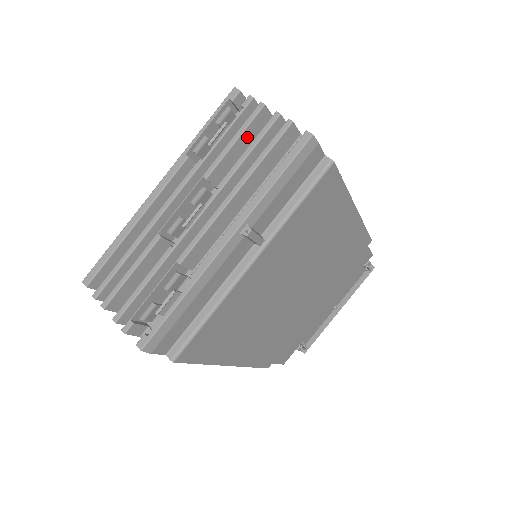
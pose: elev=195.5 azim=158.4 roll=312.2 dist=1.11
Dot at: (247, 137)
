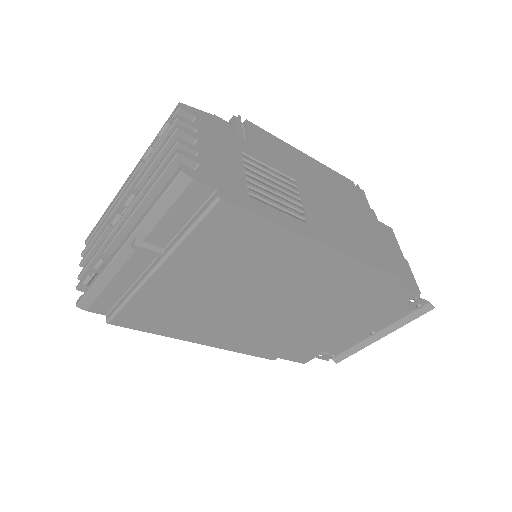
Dot at: occluded
